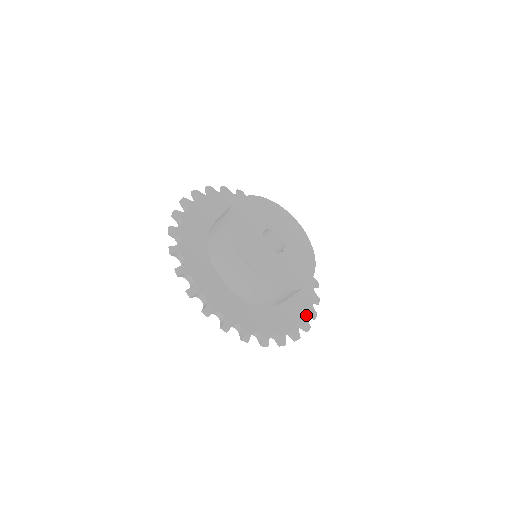
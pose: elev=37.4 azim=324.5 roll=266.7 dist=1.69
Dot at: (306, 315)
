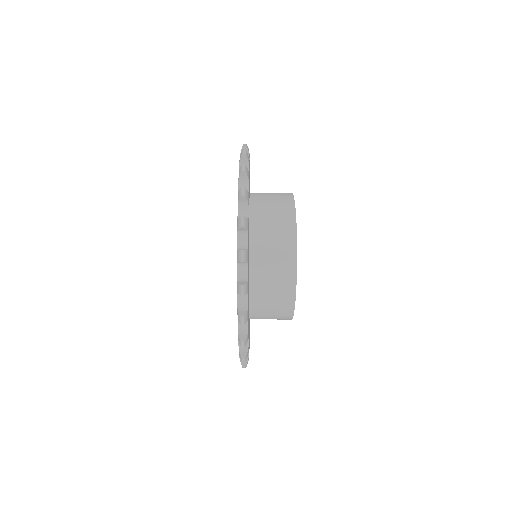
Dot at: occluded
